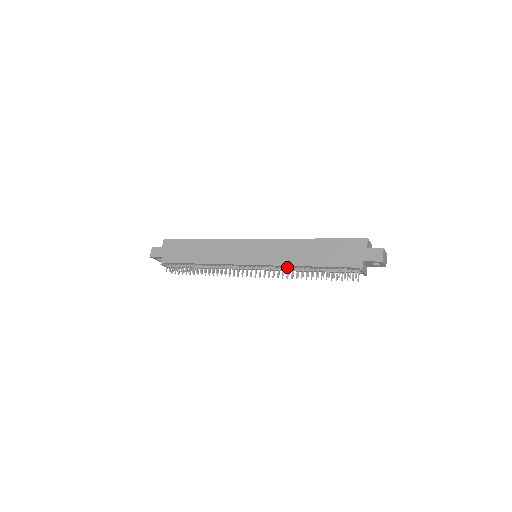
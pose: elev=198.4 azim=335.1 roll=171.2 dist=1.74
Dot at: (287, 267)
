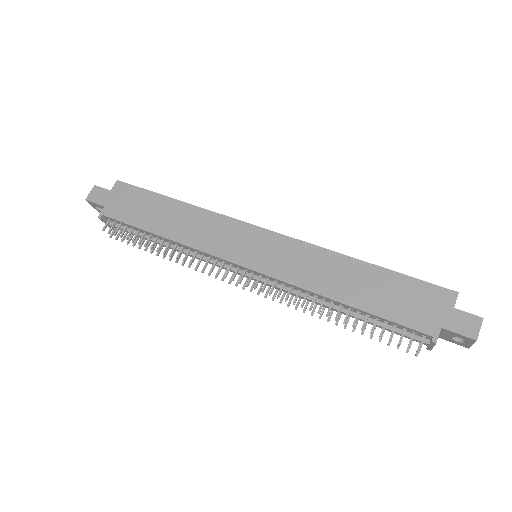
Dot at: (304, 291)
